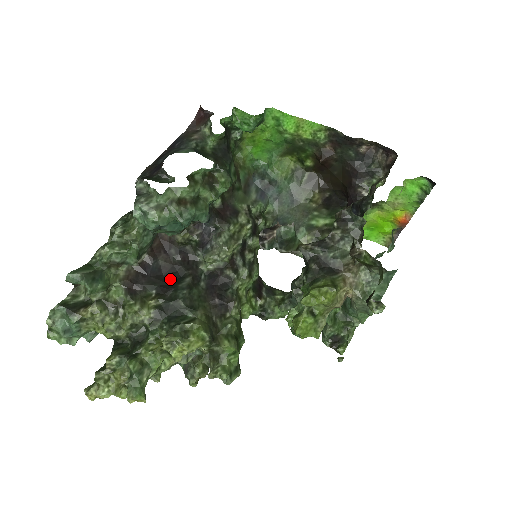
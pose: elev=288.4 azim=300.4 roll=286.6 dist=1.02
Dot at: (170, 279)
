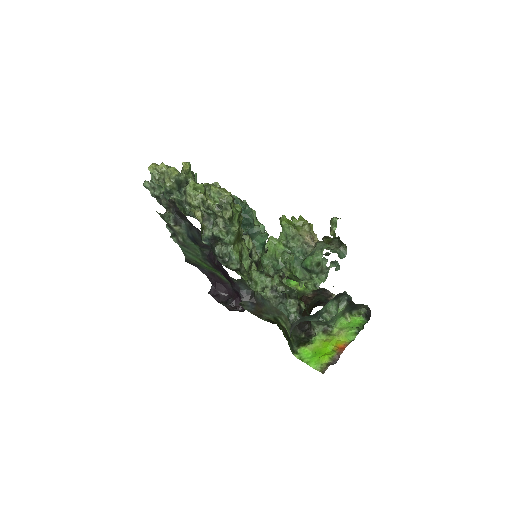
Dot at: occluded
